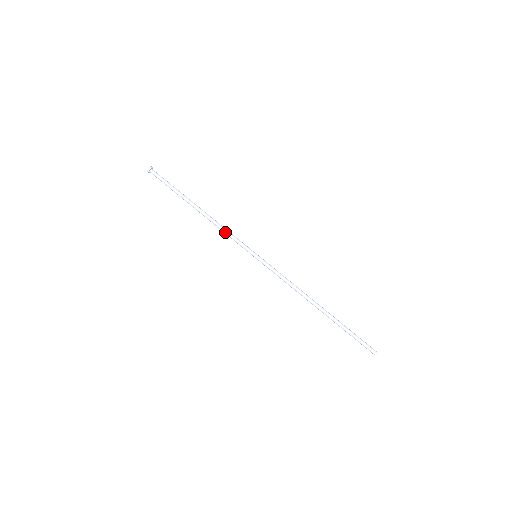
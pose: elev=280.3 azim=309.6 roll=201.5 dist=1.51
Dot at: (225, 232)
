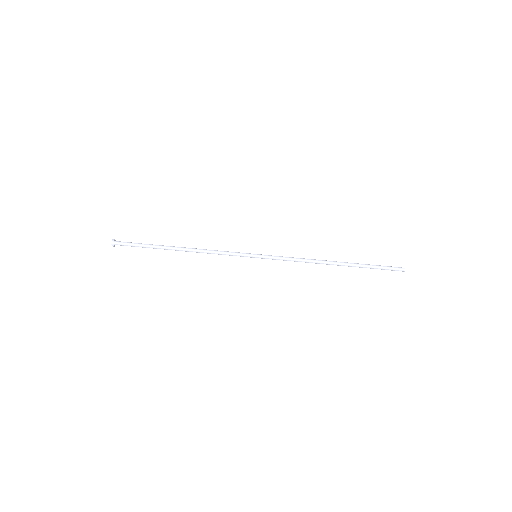
Dot at: (216, 253)
